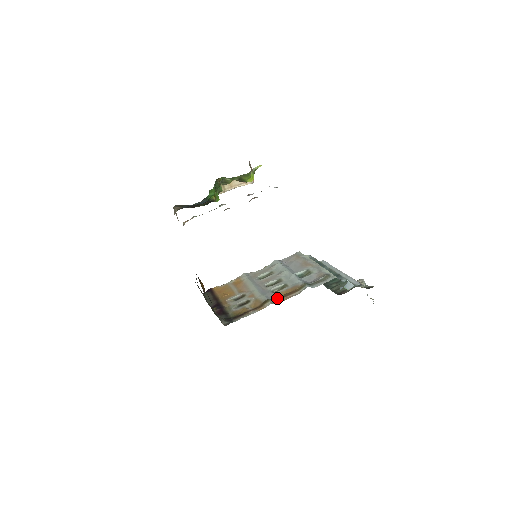
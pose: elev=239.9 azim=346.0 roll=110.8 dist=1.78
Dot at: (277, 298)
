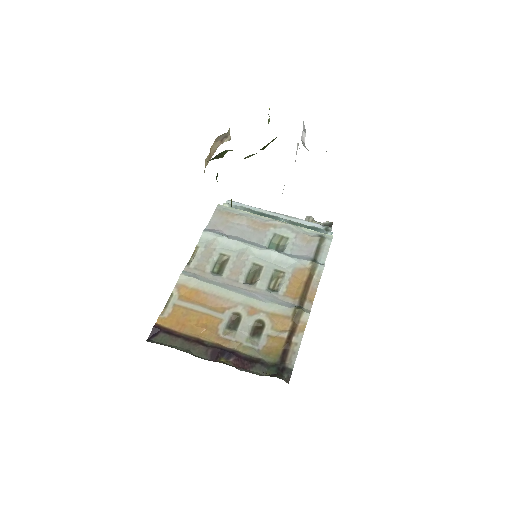
Dot at: (301, 300)
